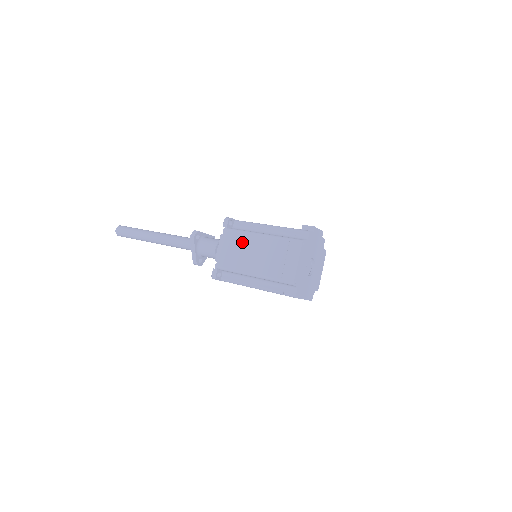
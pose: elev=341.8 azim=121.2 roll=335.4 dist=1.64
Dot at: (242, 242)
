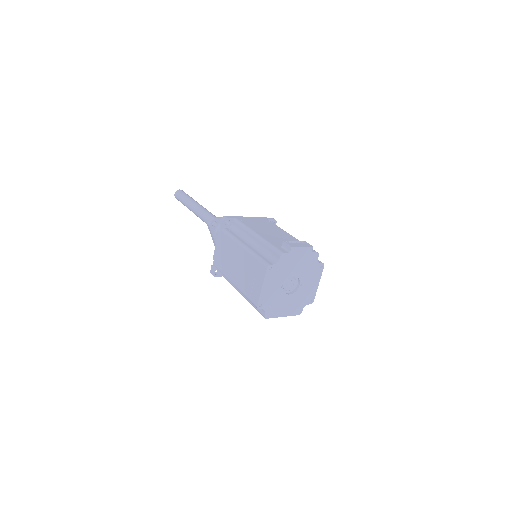
Dot at: (229, 248)
